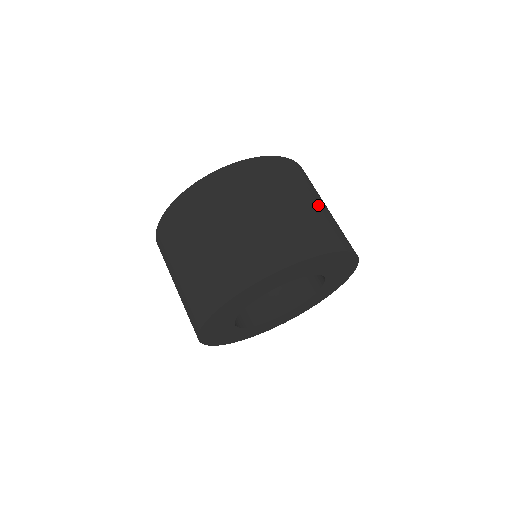
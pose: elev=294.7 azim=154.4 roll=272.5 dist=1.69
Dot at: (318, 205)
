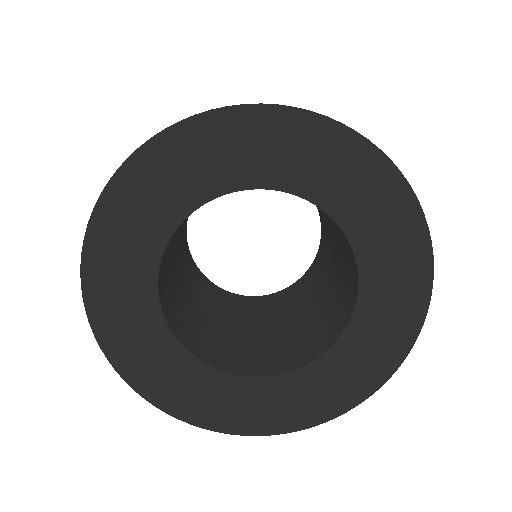
Dot at: occluded
